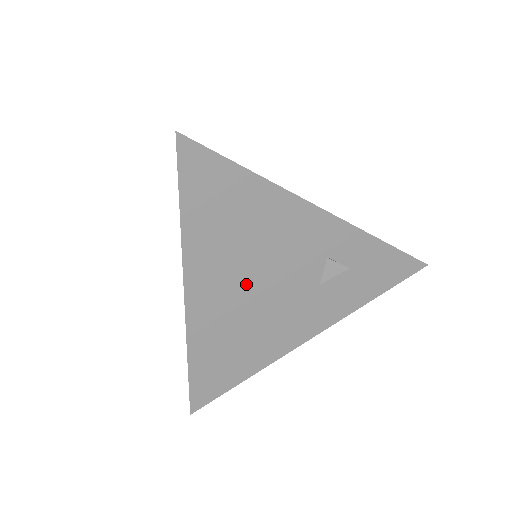
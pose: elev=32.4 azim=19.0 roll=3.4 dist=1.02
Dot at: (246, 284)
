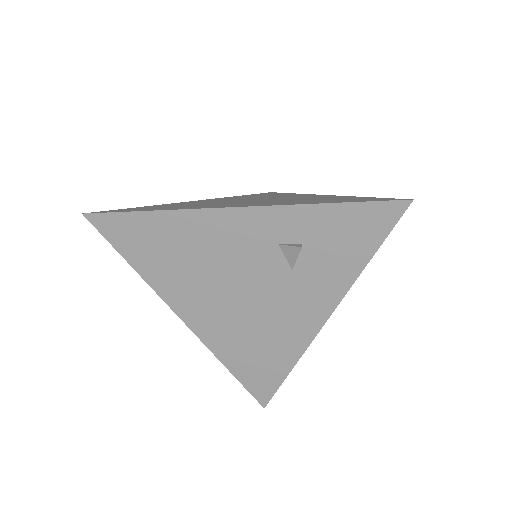
Dot at: (222, 295)
